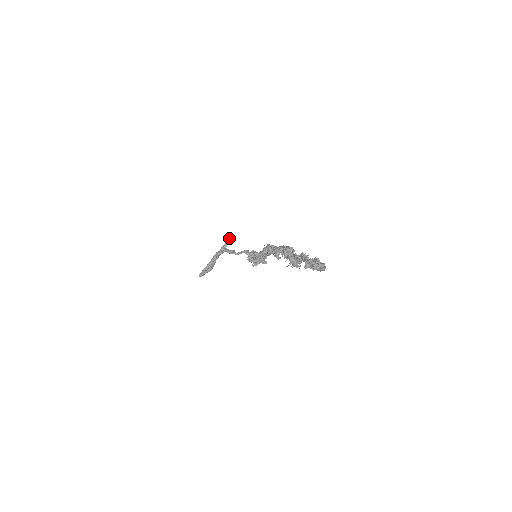
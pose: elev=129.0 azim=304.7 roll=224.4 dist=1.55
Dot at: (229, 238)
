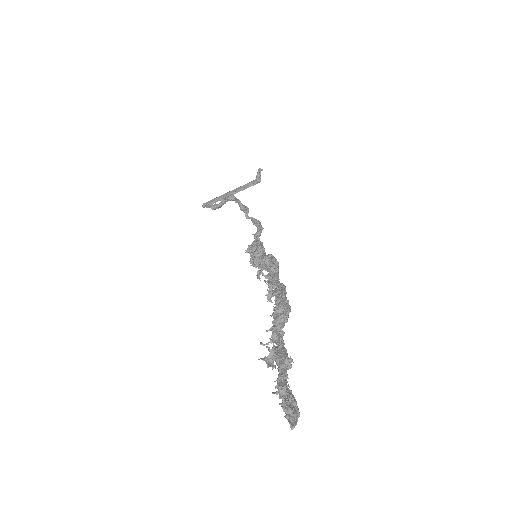
Dot at: (256, 179)
